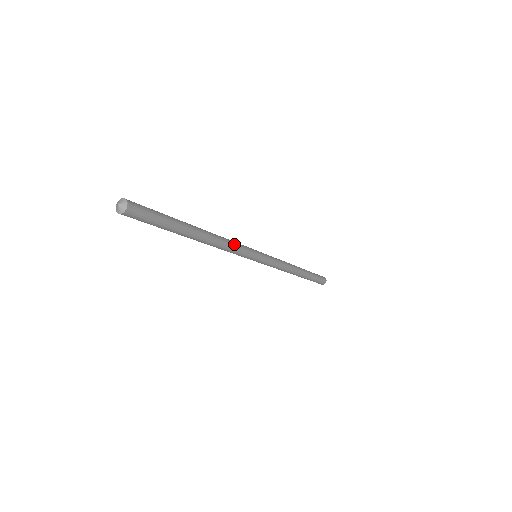
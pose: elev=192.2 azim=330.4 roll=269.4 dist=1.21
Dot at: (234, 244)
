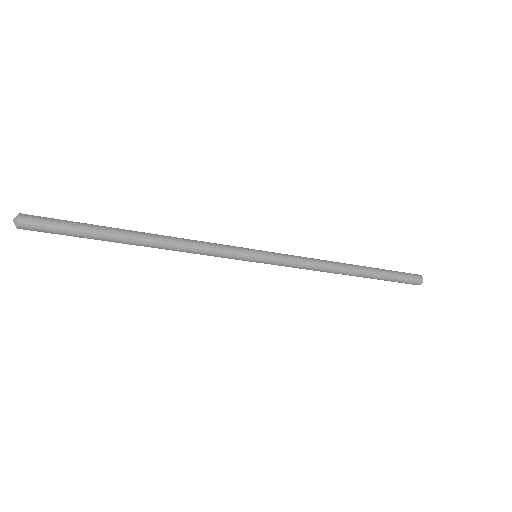
Dot at: (202, 242)
